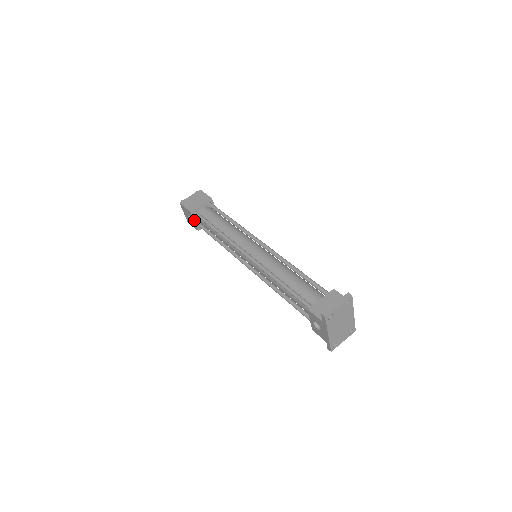
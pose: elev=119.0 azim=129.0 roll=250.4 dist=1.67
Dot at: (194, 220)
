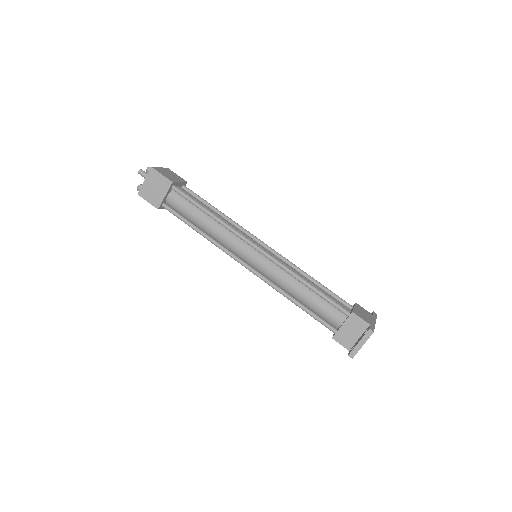
Dot at: occluded
